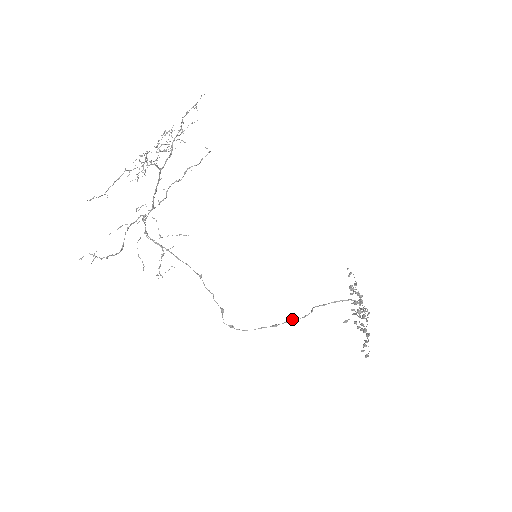
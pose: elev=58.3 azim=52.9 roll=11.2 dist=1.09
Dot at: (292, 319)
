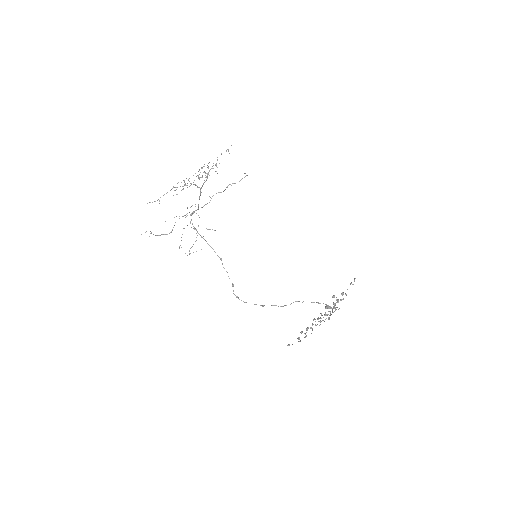
Dot at: (275, 305)
